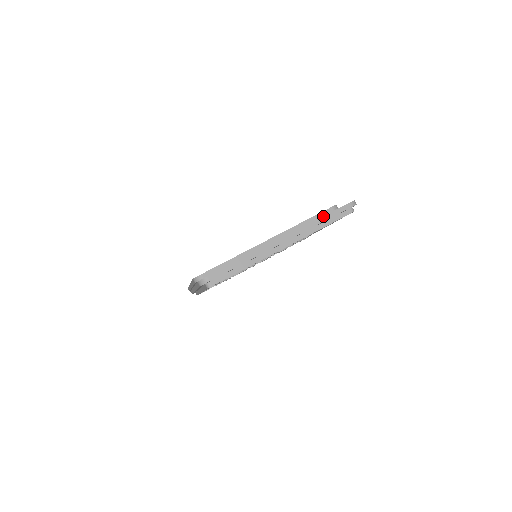
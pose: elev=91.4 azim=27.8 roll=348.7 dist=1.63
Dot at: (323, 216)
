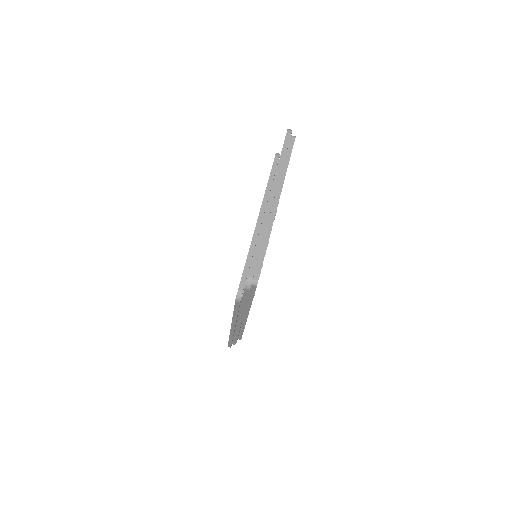
Dot at: (280, 157)
